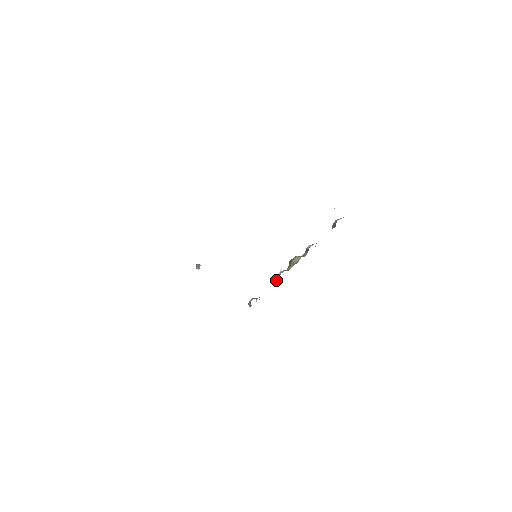
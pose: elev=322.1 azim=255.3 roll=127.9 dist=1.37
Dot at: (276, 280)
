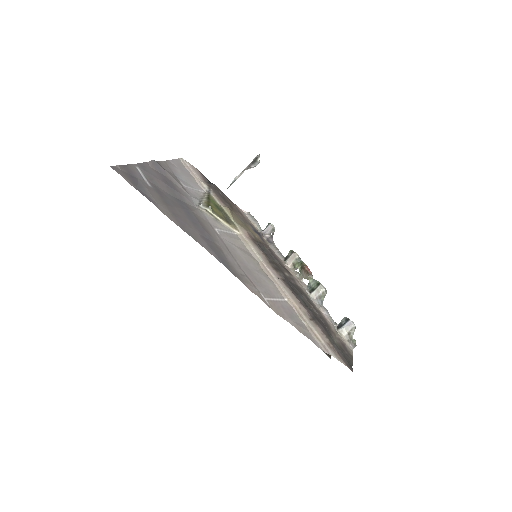
Dot at: (290, 251)
